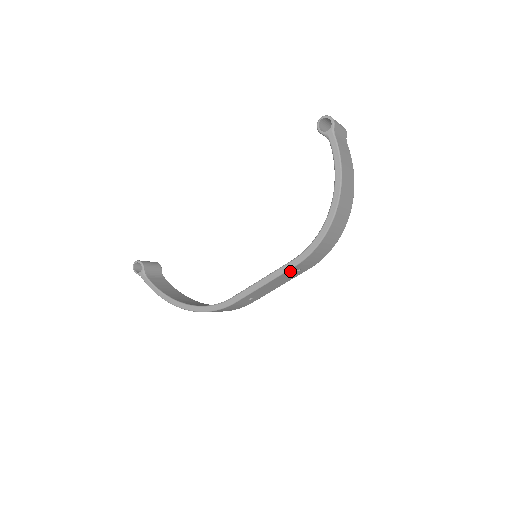
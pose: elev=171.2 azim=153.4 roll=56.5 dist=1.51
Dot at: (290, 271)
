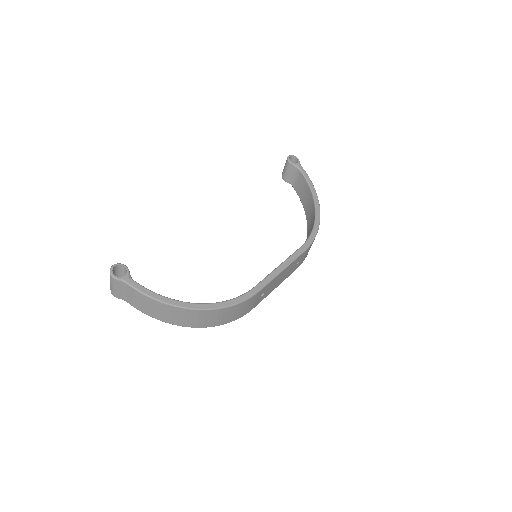
Dot at: (299, 258)
